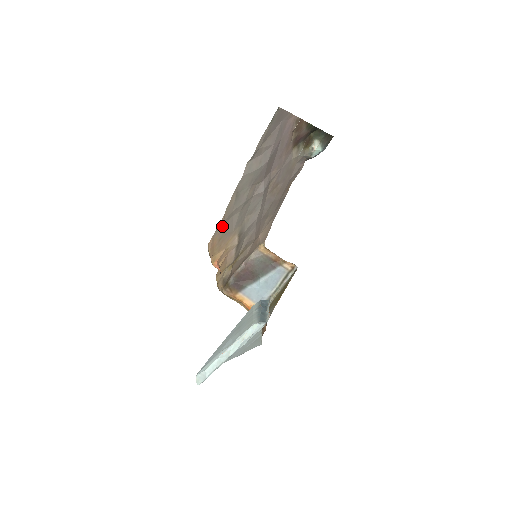
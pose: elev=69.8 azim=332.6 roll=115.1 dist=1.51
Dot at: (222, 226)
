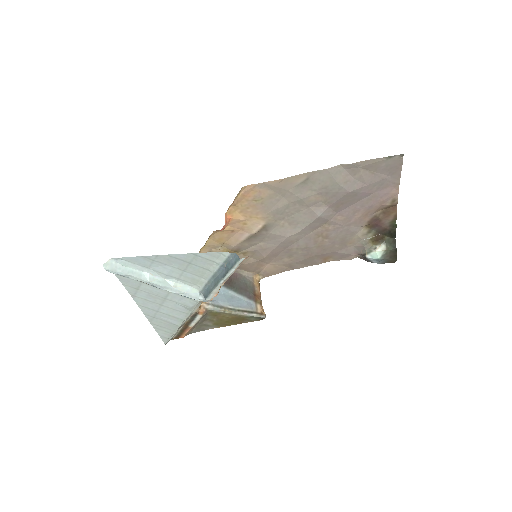
Dot at: (270, 189)
